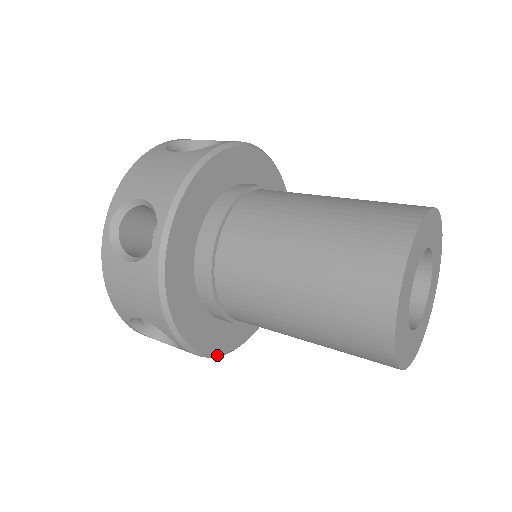
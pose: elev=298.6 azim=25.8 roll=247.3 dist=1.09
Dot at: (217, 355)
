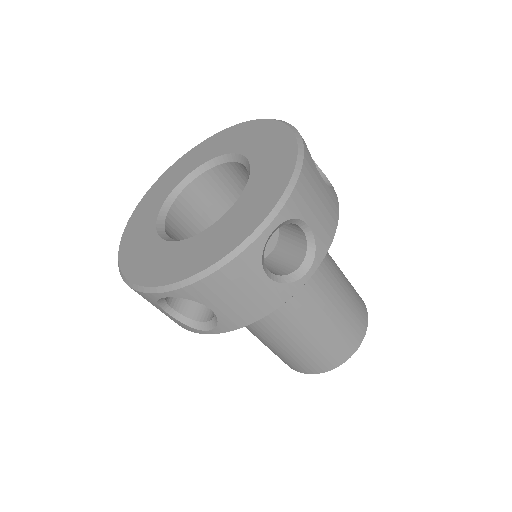
Dot at: occluded
